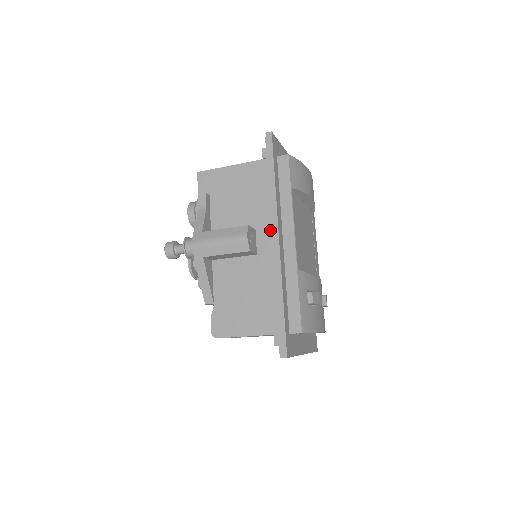
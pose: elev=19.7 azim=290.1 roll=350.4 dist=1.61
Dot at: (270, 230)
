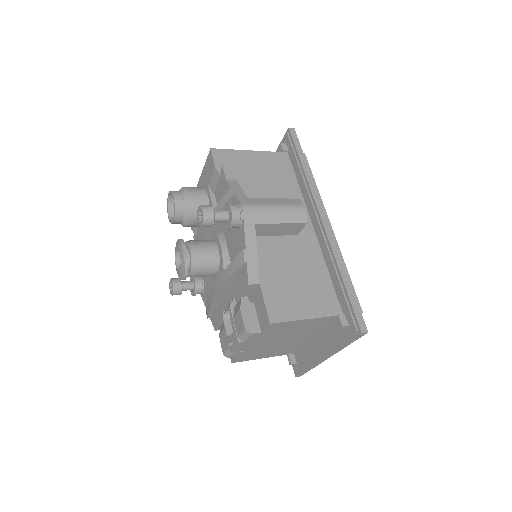
Dot at: occluded
